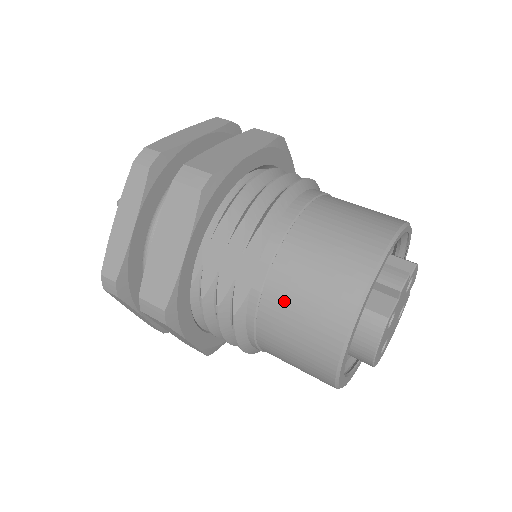
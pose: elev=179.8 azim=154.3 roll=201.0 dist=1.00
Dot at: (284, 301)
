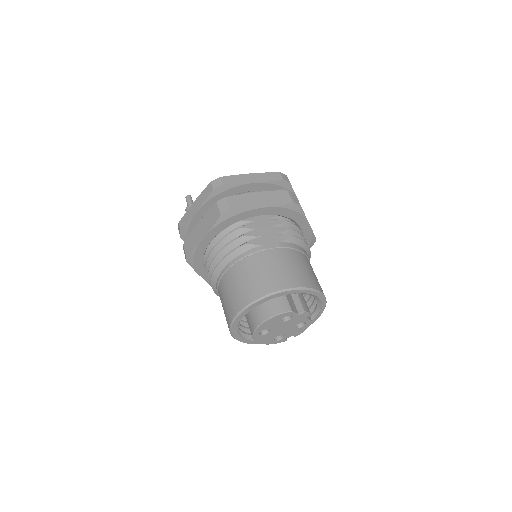
Dot at: (271, 260)
